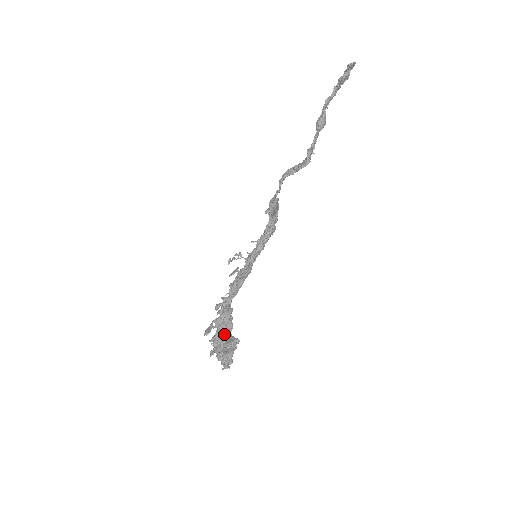
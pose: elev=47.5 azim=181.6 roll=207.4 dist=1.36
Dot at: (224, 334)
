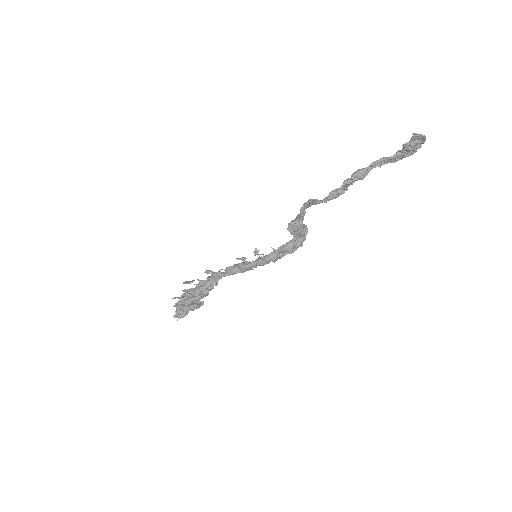
Dot at: (193, 293)
